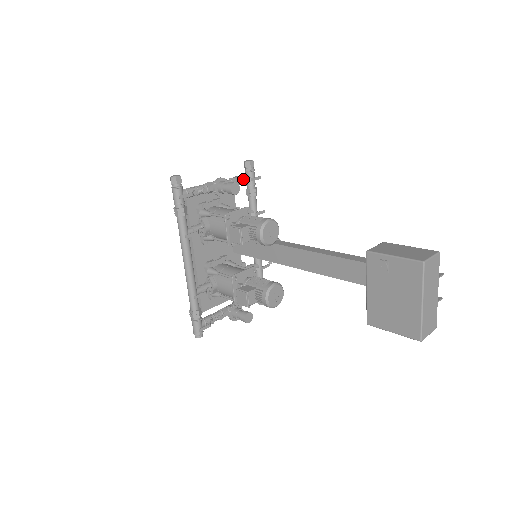
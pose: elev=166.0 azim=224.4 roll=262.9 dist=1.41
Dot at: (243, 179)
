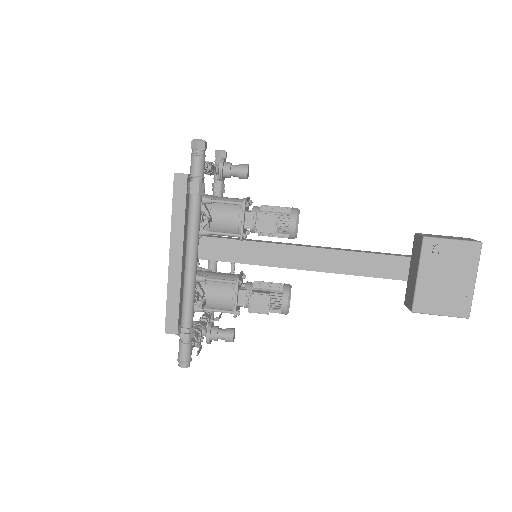
Dot at: occluded
